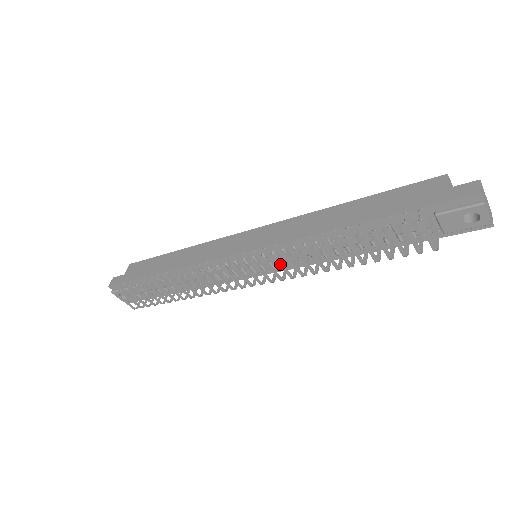
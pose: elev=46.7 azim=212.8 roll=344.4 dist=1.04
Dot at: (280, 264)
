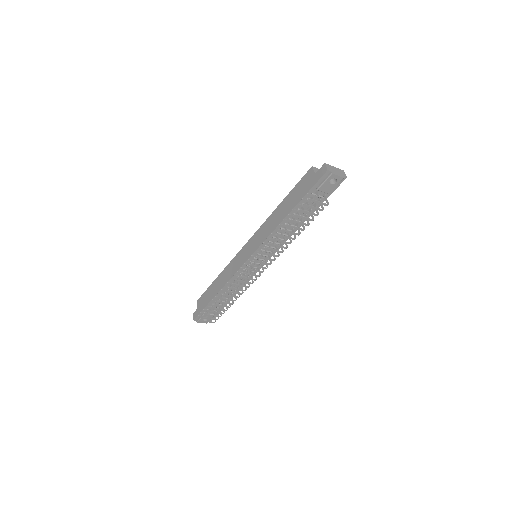
Dot at: (267, 254)
